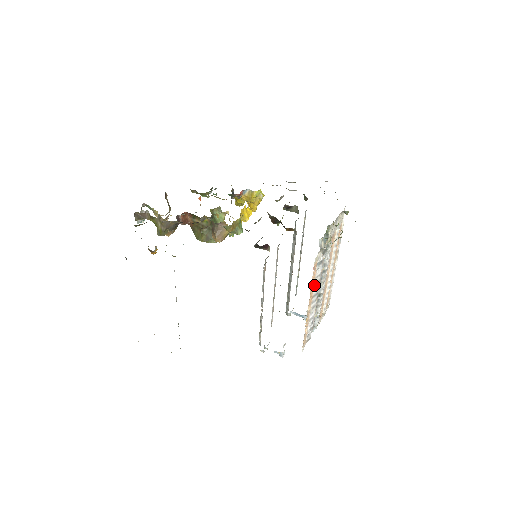
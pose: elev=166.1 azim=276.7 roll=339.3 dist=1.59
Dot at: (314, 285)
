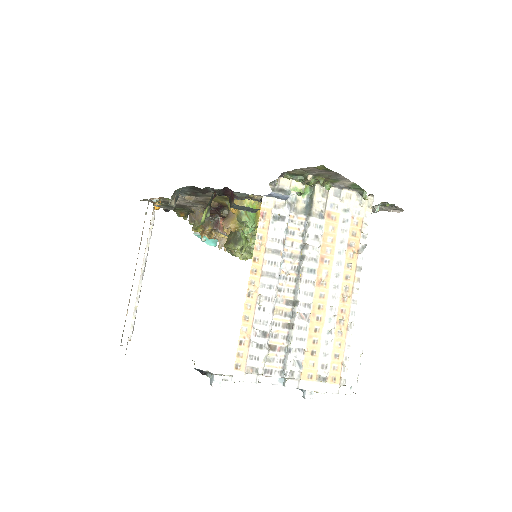
Dot at: (266, 251)
